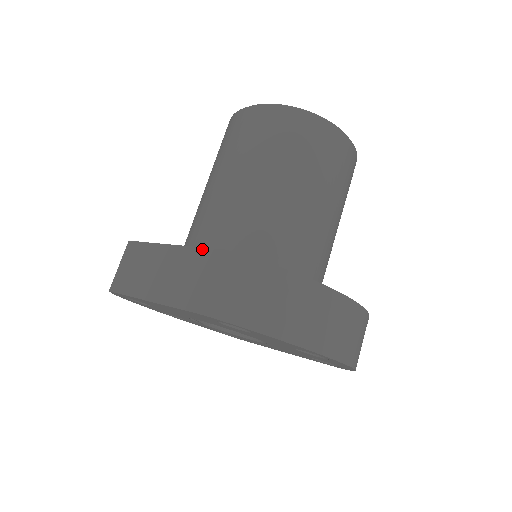
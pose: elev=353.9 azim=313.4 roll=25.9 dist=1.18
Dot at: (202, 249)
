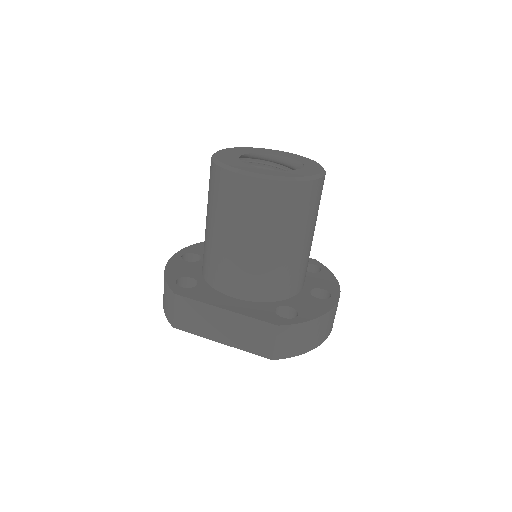
Dot at: (257, 320)
